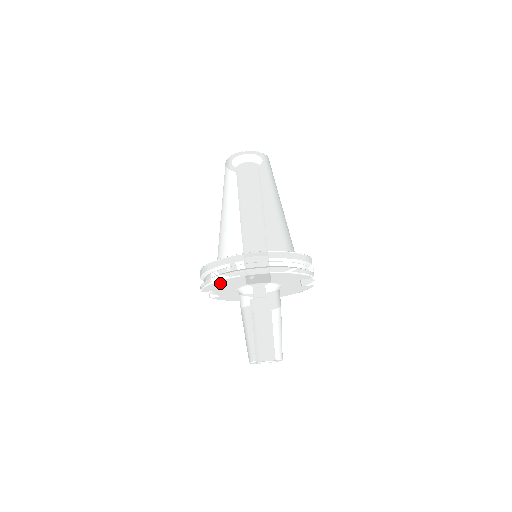
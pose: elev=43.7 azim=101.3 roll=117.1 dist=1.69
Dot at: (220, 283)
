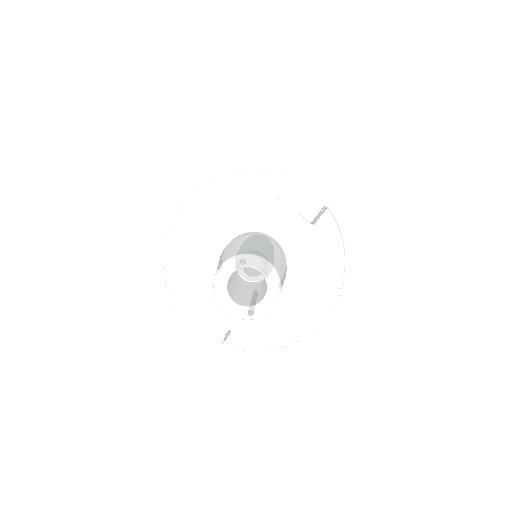
Dot at: (174, 262)
